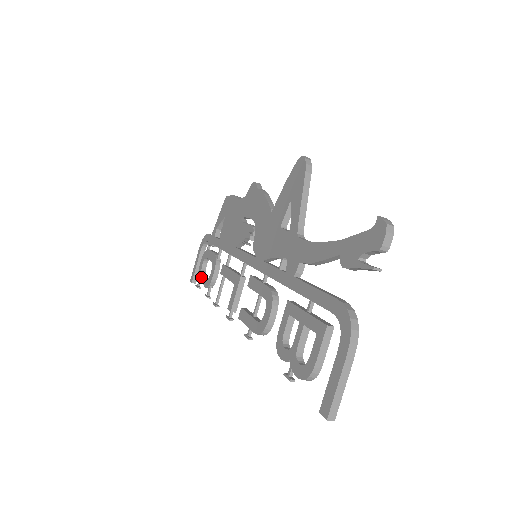
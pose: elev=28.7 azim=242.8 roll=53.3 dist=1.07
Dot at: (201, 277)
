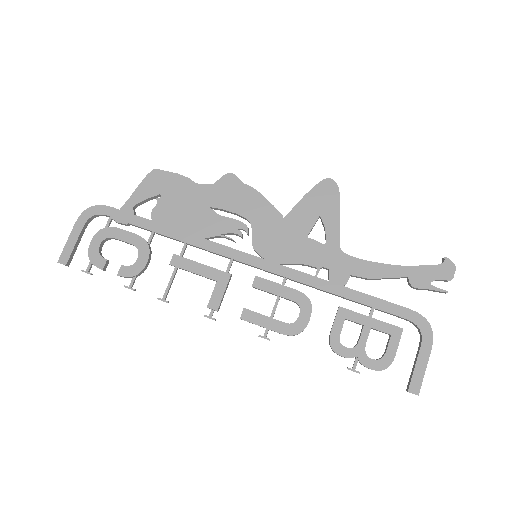
Dot at: (104, 261)
